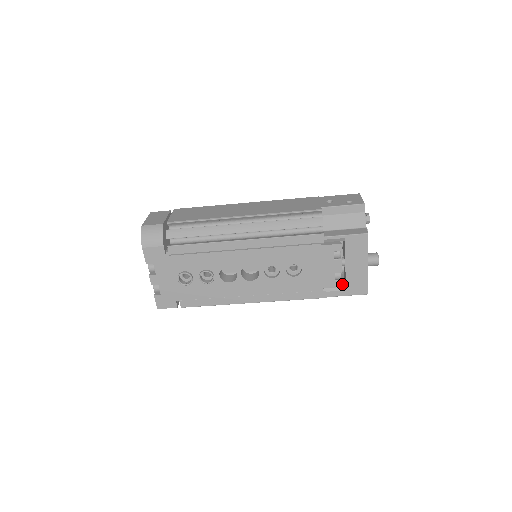
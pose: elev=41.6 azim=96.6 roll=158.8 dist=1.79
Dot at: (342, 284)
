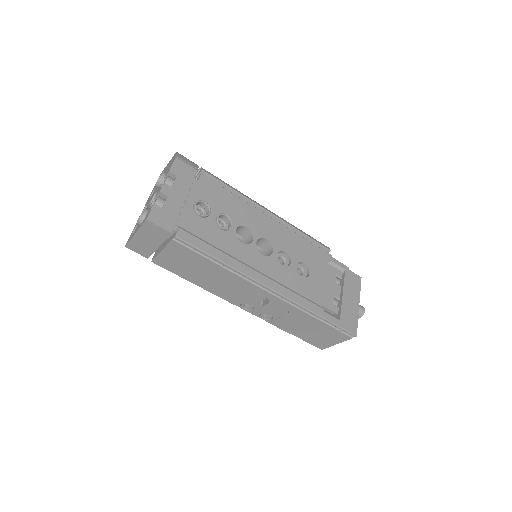
Dot at: occluded
